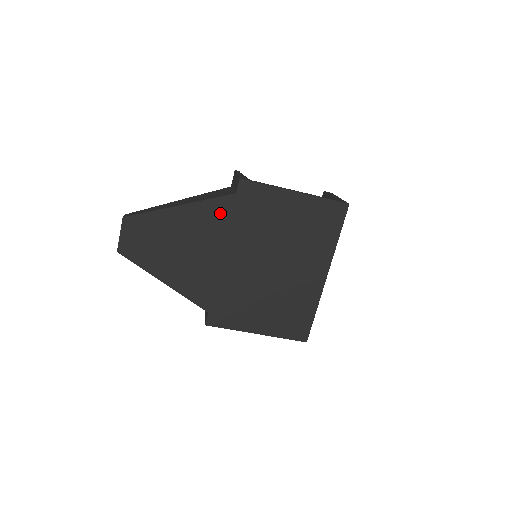
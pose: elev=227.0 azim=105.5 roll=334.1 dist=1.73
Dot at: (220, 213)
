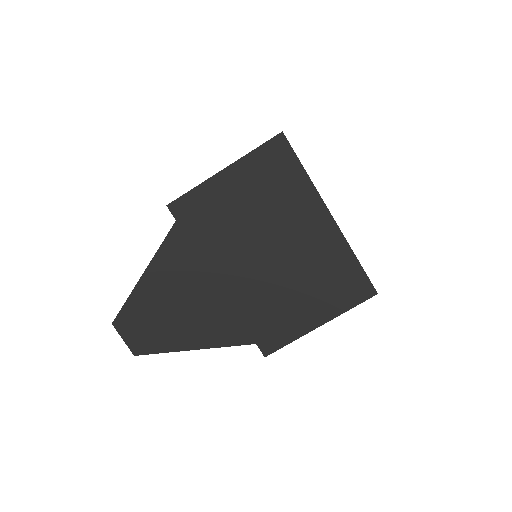
Dot at: (180, 249)
